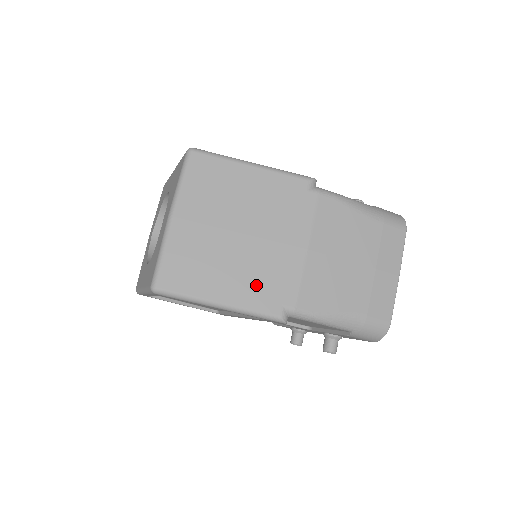
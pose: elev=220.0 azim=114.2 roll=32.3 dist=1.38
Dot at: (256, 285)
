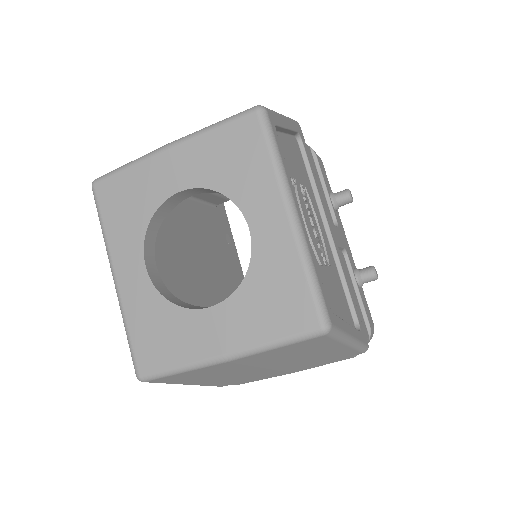
Dot at: (230, 381)
